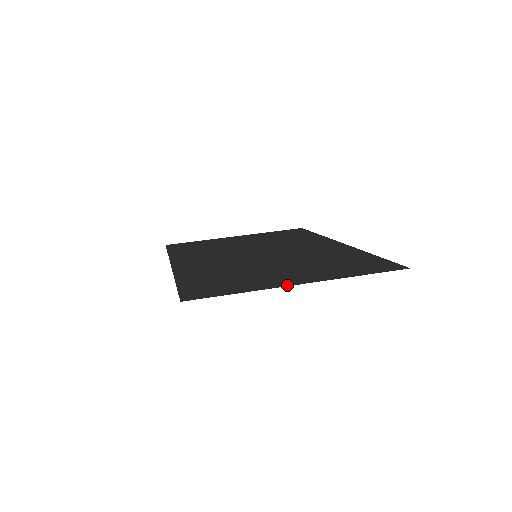
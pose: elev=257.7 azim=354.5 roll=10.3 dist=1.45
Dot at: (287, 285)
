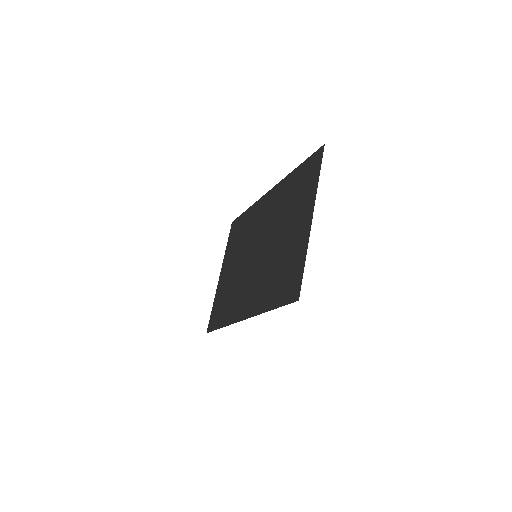
Dot at: (310, 226)
